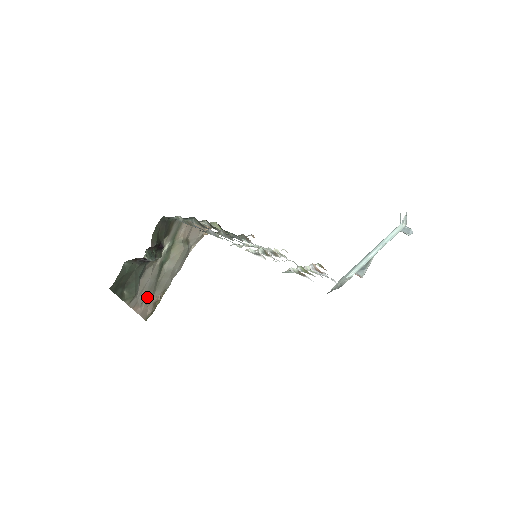
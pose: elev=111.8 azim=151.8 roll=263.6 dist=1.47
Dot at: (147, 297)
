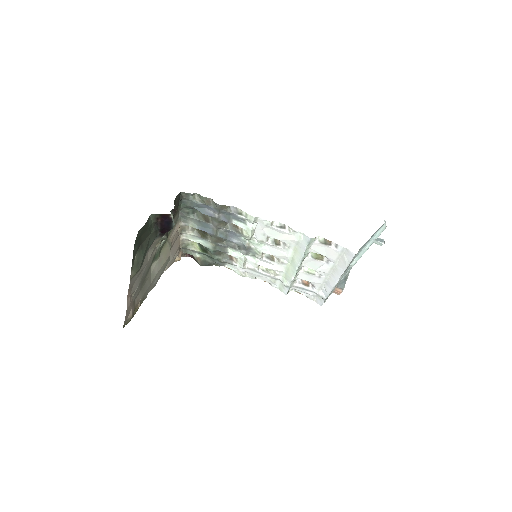
Dot at: (137, 290)
